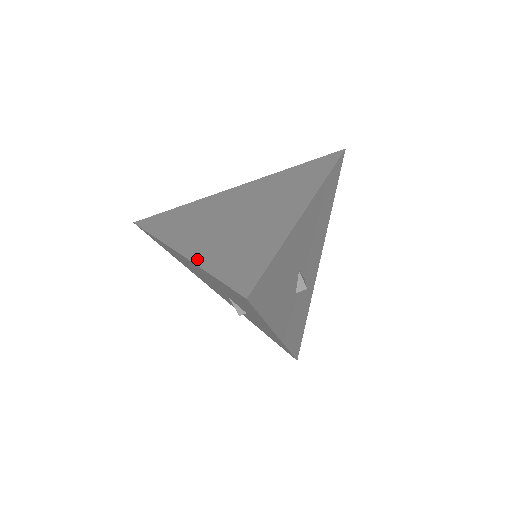
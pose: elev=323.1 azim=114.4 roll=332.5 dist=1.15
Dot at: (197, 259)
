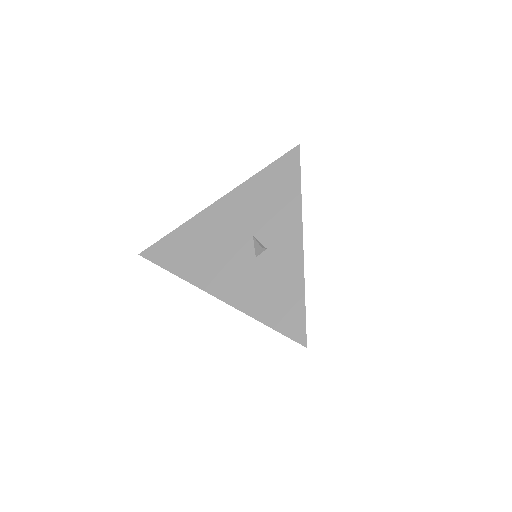
Dot at: (242, 186)
